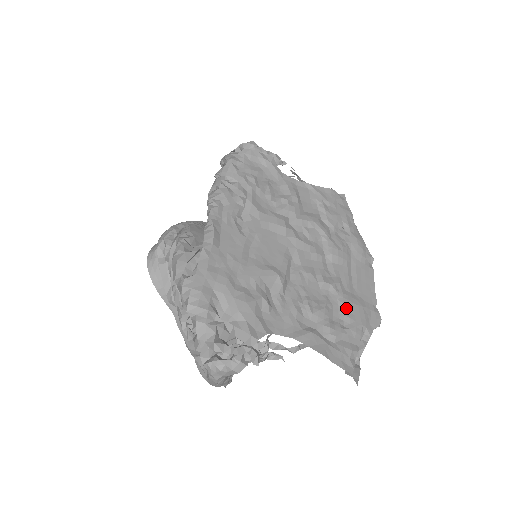
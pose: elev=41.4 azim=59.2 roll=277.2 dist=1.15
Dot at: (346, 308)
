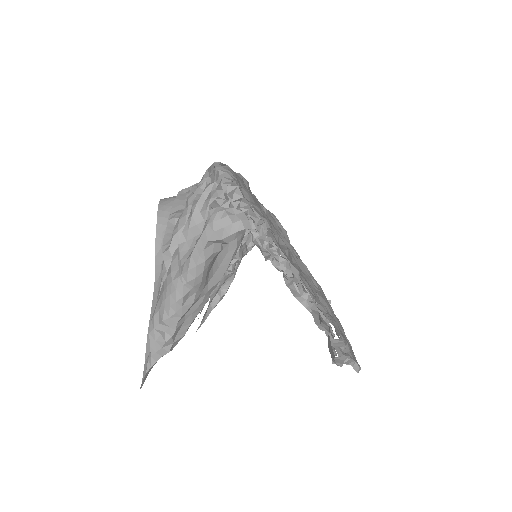
Dot at: (334, 321)
